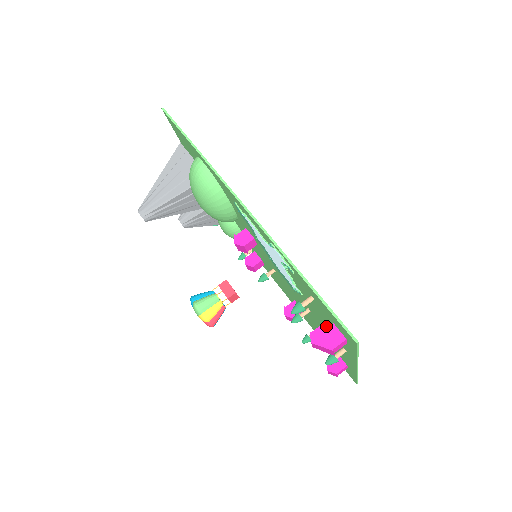
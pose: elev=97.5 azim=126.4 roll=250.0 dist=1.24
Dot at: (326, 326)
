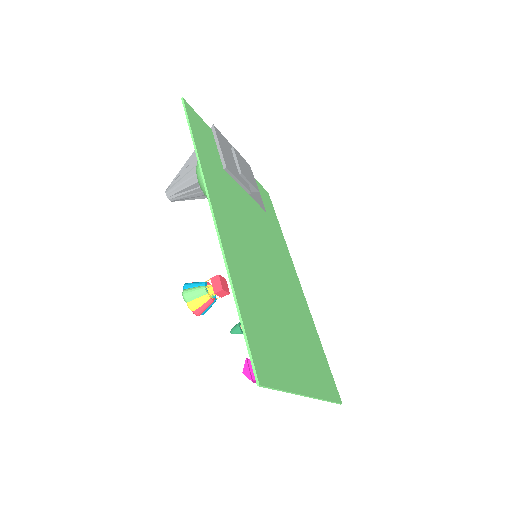
Dot at: (283, 348)
